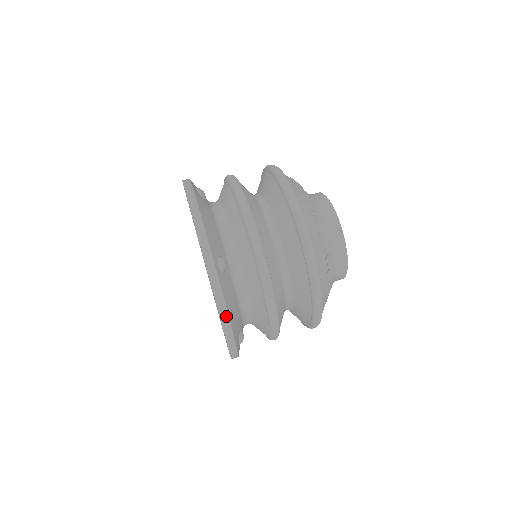
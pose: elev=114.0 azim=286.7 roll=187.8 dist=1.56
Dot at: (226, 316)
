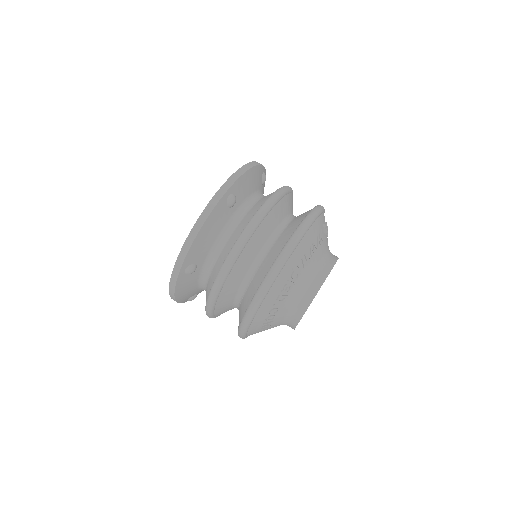
Dot at: (173, 295)
